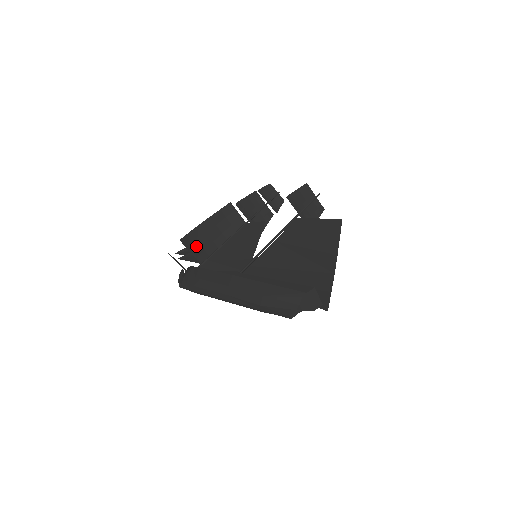
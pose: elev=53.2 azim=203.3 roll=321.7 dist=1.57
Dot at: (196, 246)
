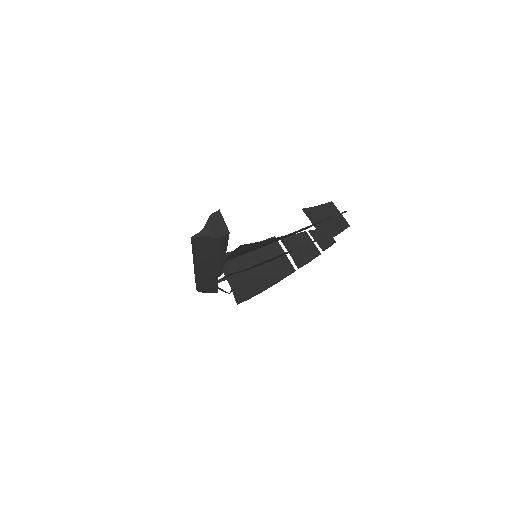
Dot at: (229, 266)
